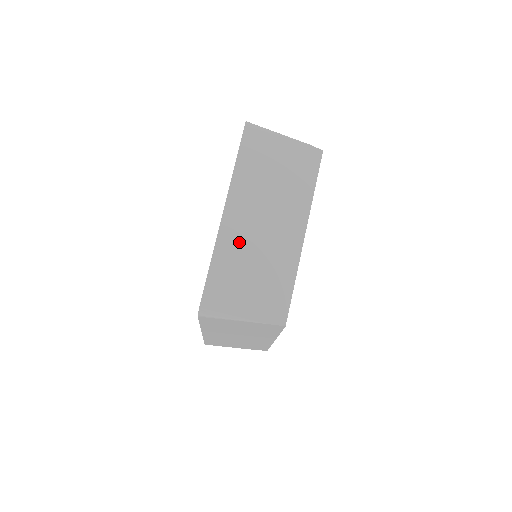
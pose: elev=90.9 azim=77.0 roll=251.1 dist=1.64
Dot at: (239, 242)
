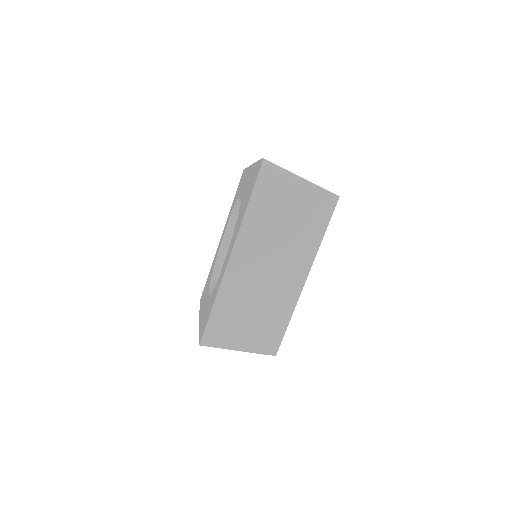
Dot at: (242, 286)
